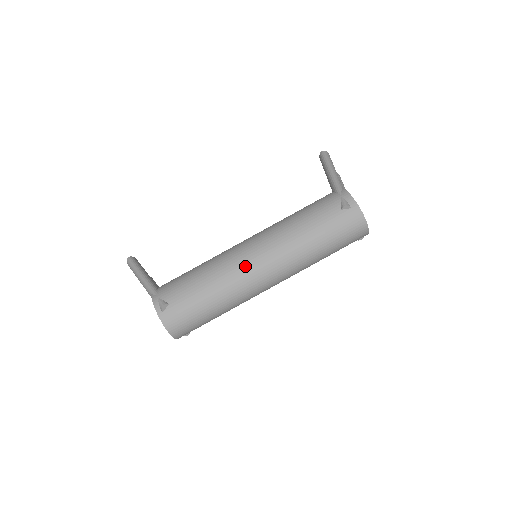
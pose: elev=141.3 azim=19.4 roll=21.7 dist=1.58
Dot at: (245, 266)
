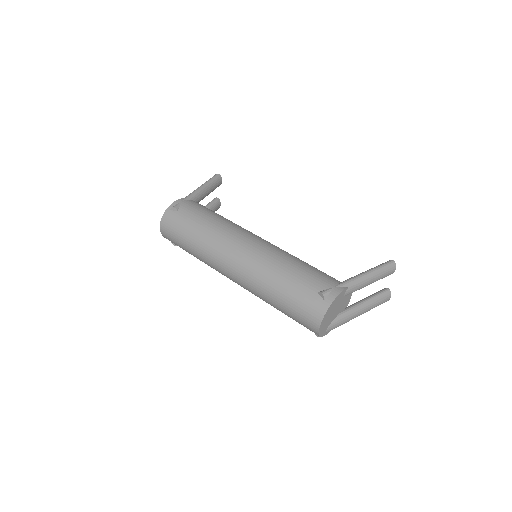
Dot at: (230, 245)
